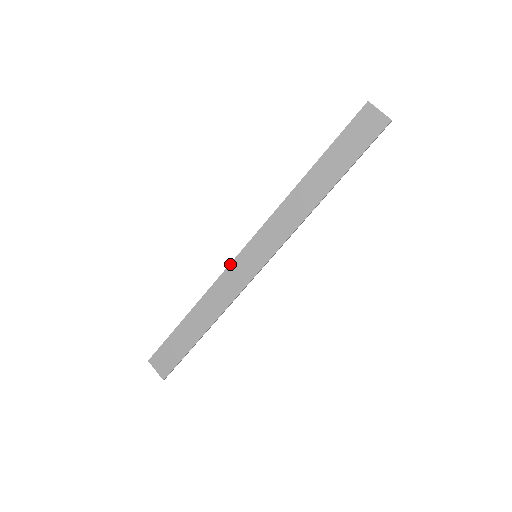
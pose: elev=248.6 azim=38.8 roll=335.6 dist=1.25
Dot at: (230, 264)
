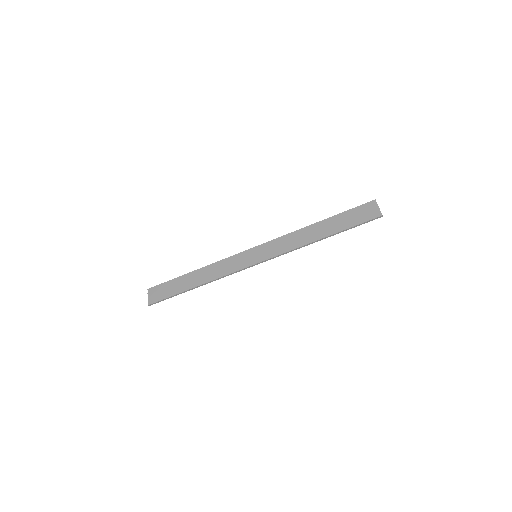
Dot at: (238, 253)
